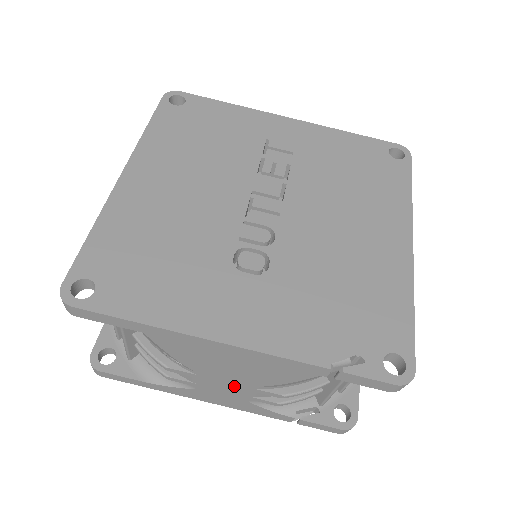
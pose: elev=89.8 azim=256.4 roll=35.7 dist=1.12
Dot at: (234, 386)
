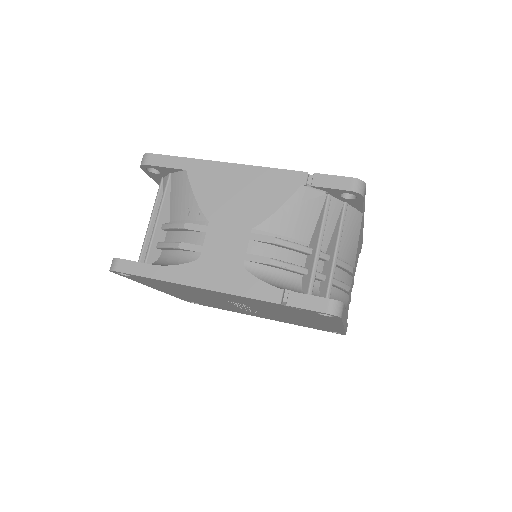
Dot at: (235, 236)
